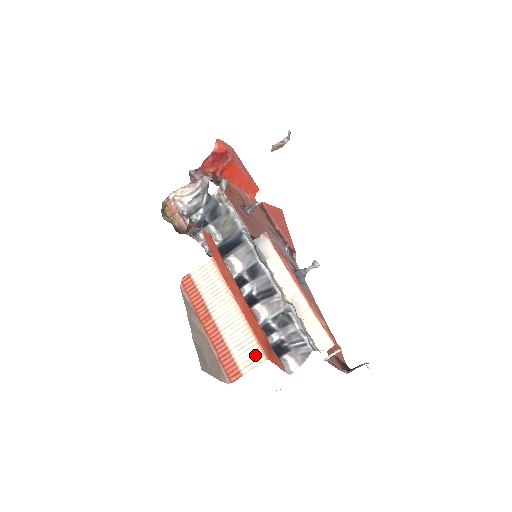
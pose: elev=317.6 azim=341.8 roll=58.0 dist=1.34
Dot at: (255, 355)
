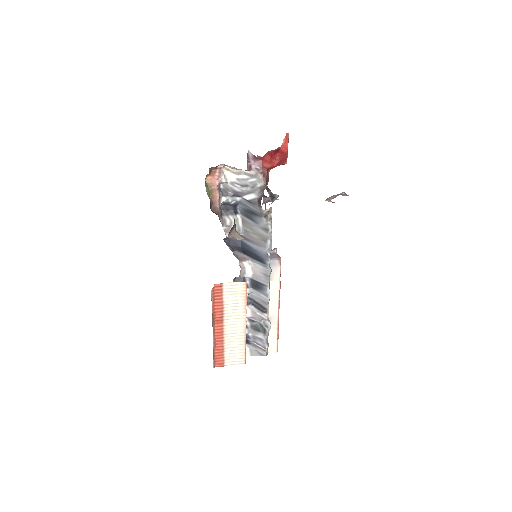
Dot at: (239, 358)
